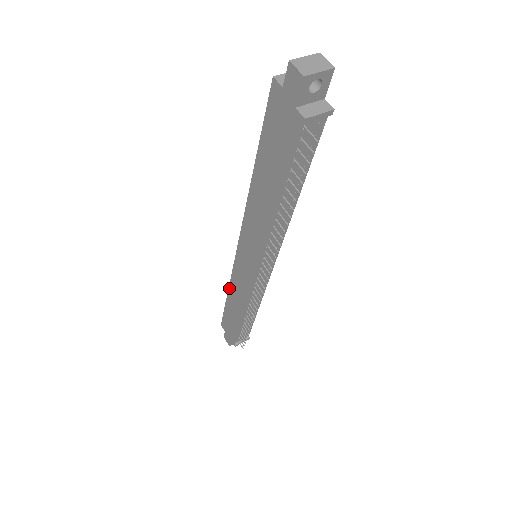
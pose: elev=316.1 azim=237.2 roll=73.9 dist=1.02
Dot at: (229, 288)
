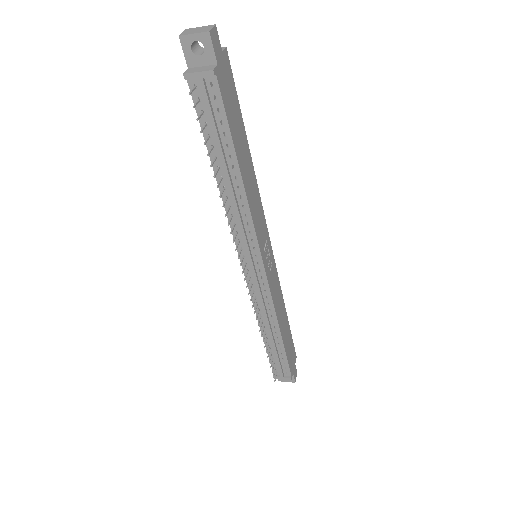
Dot at: occluded
